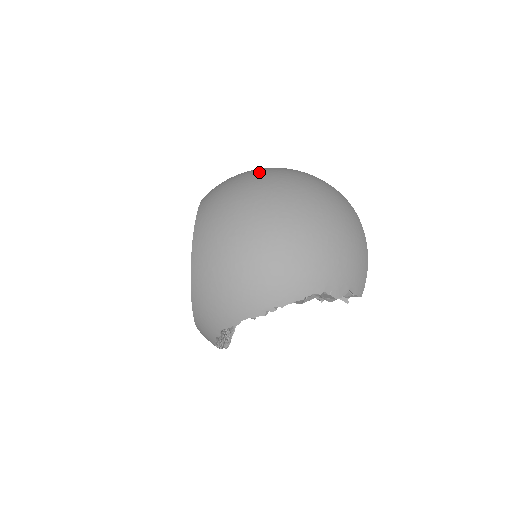
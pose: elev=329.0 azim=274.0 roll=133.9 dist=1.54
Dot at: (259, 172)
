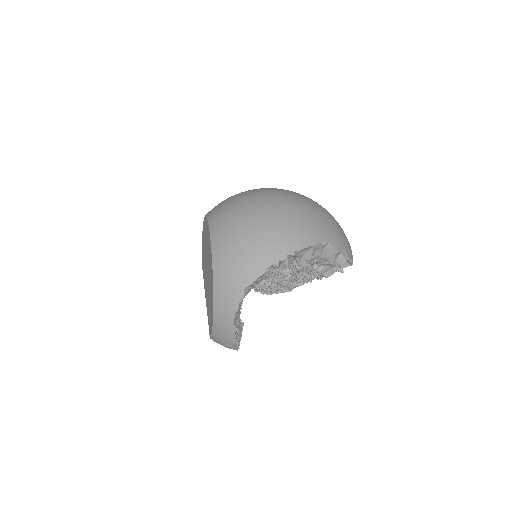
Dot at: occluded
